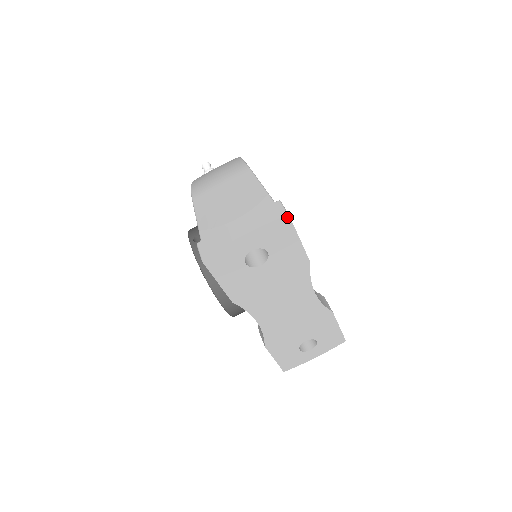
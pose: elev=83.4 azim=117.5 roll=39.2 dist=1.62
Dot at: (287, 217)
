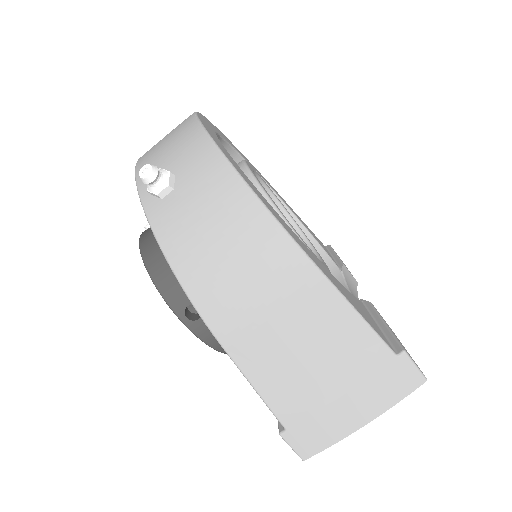
Dot at: (423, 380)
